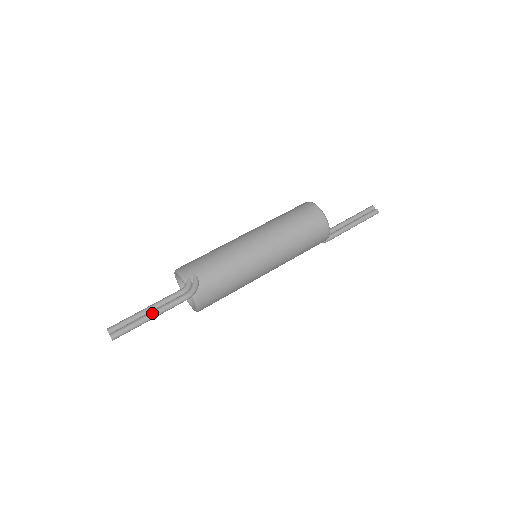
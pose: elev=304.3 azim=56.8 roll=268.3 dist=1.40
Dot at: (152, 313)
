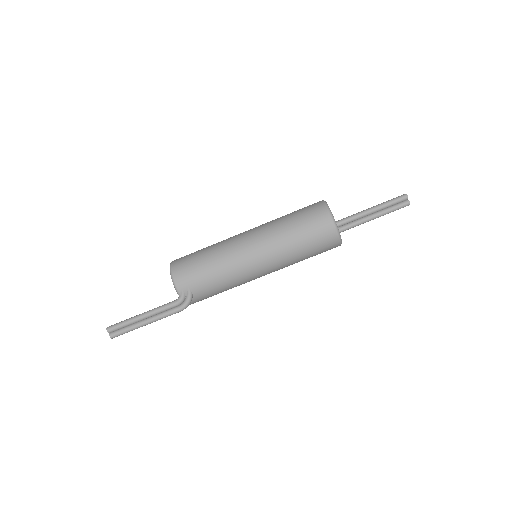
Dot at: (147, 323)
